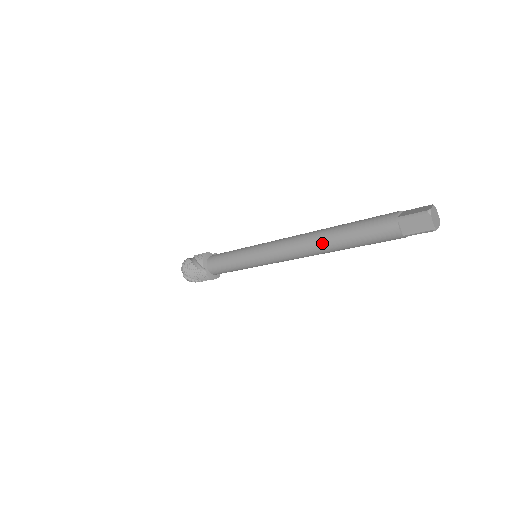
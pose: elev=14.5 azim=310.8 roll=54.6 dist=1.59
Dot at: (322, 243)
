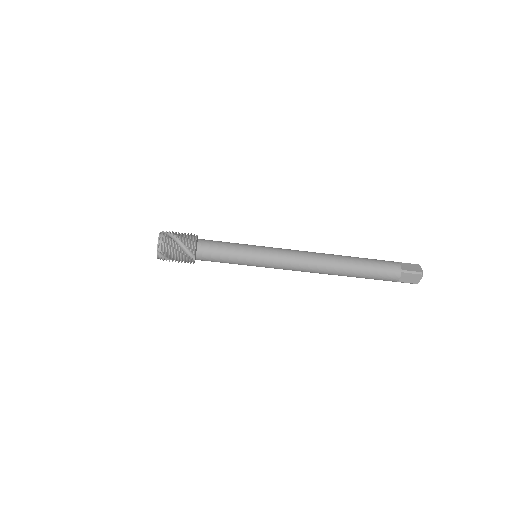
Dot at: (337, 270)
